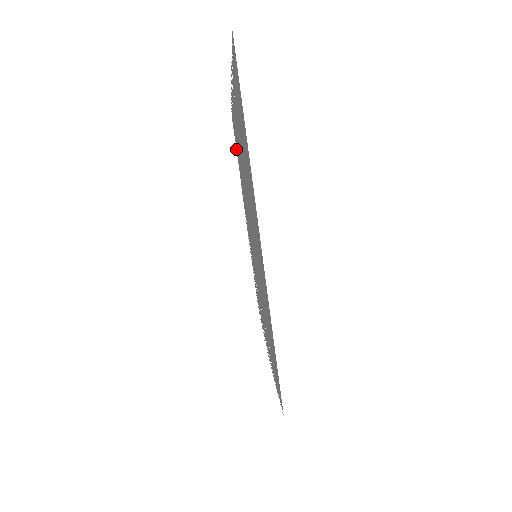
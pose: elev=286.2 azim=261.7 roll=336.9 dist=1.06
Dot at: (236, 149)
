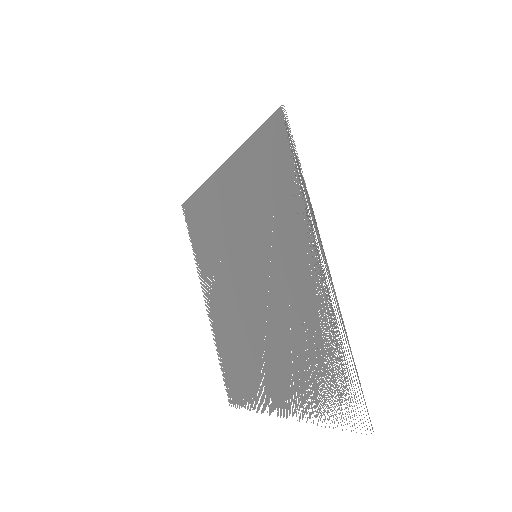
Dot at: (244, 407)
